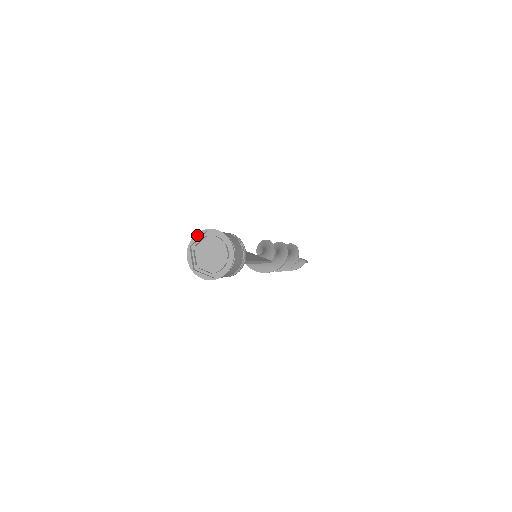
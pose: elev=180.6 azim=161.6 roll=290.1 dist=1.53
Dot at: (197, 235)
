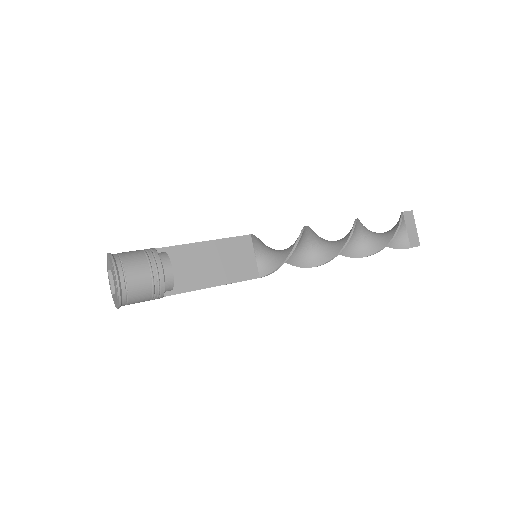
Dot at: (110, 257)
